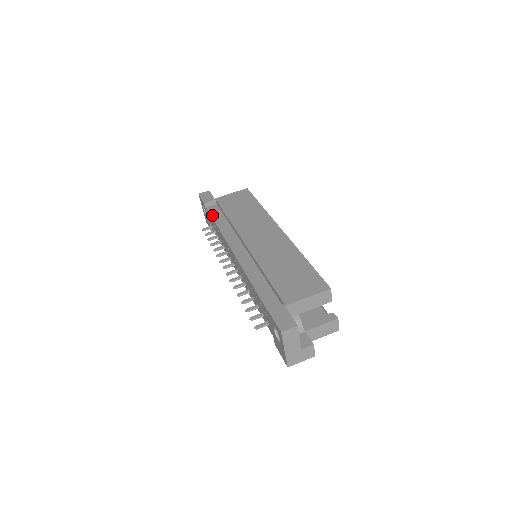
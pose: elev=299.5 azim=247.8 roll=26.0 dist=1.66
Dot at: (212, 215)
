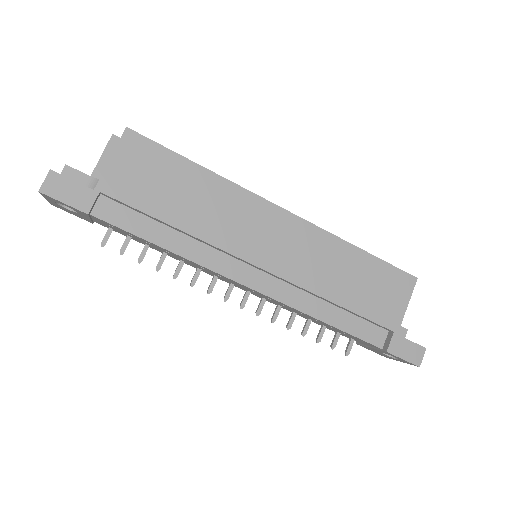
Dot at: (129, 230)
